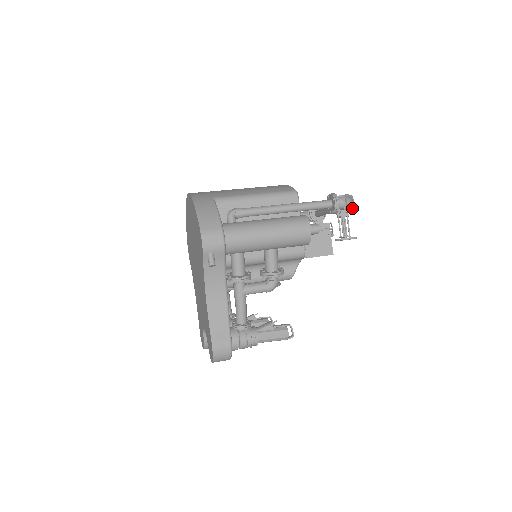
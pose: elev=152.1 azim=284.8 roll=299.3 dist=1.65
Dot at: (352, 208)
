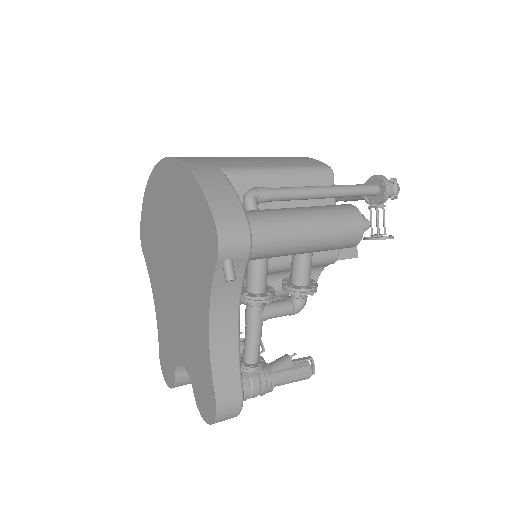
Dot at: occluded
